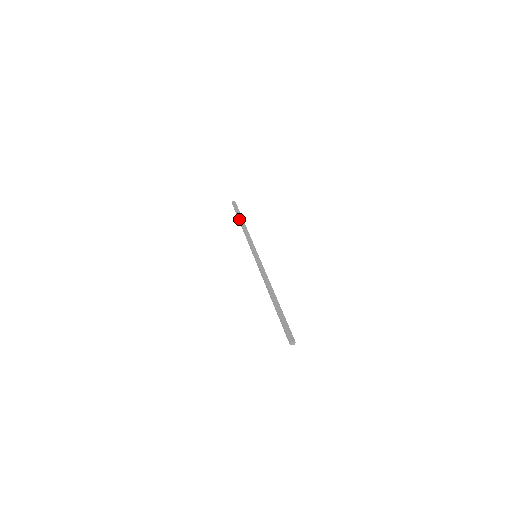
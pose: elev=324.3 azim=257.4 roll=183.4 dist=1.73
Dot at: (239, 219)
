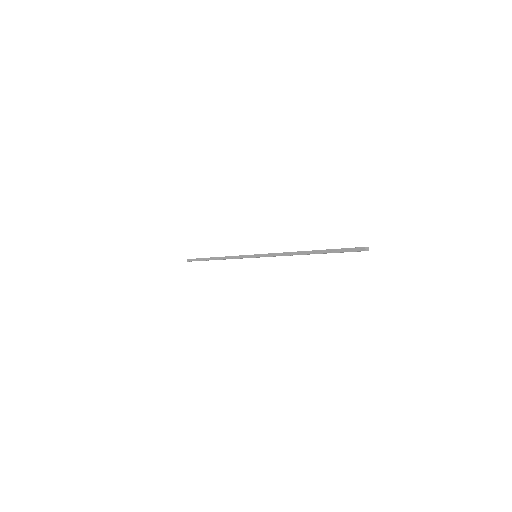
Dot at: occluded
